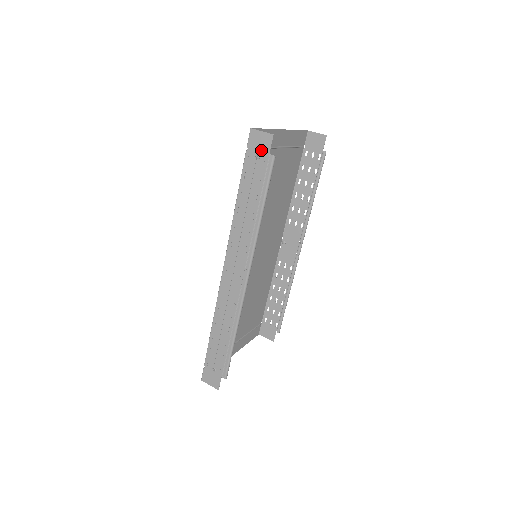
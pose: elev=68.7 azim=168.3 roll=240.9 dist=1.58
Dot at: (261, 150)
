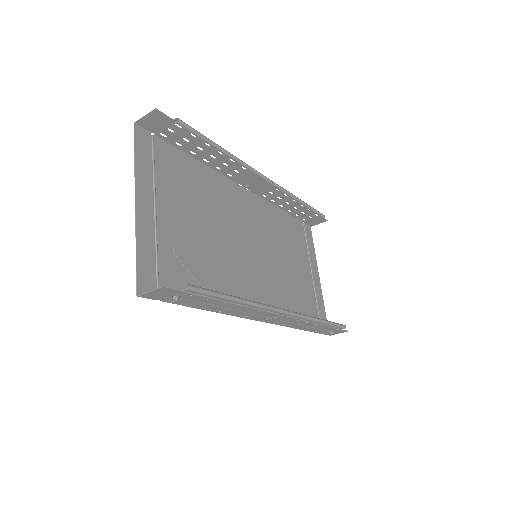
Dot at: (171, 295)
